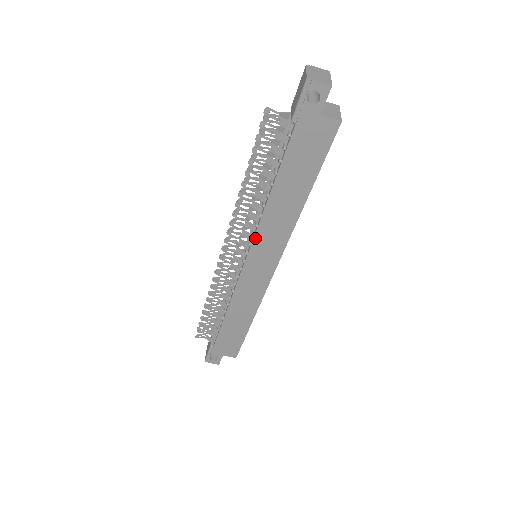
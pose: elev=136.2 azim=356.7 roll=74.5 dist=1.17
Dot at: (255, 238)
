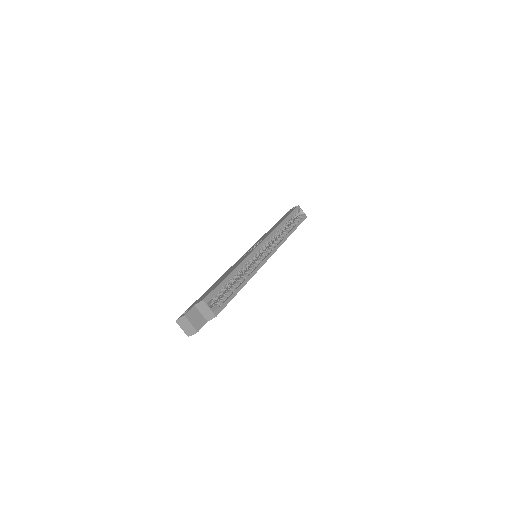
Dot at: occluded
